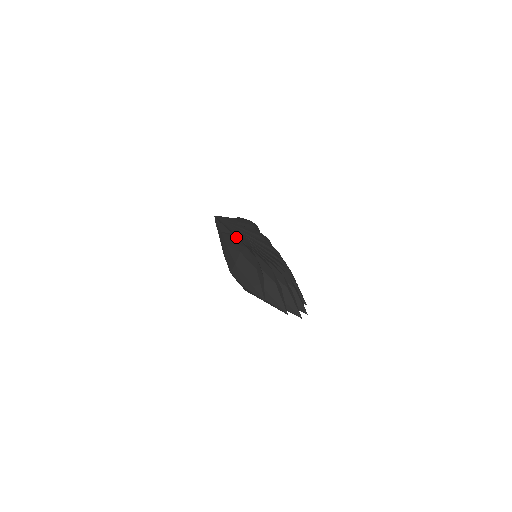
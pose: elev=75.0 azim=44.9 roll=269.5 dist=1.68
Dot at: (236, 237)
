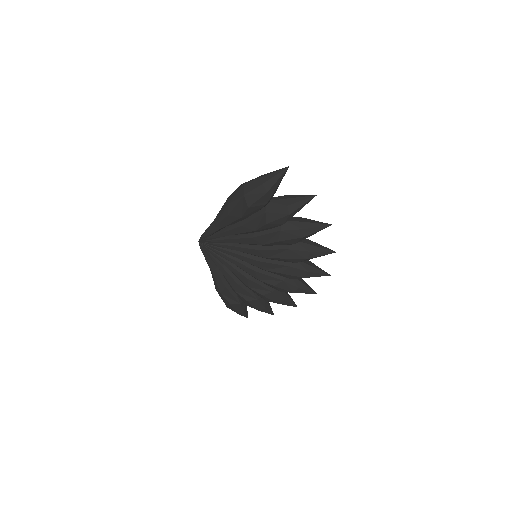
Dot at: occluded
